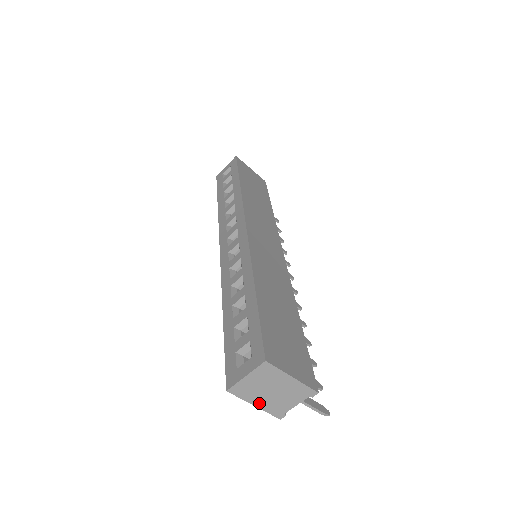
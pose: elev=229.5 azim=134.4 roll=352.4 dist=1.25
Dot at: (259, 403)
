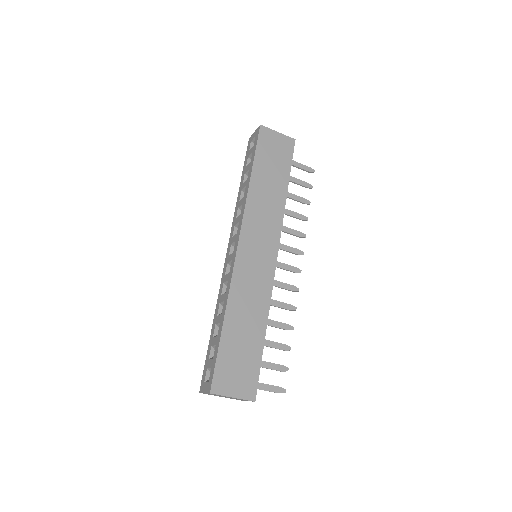
Dot at: occluded
